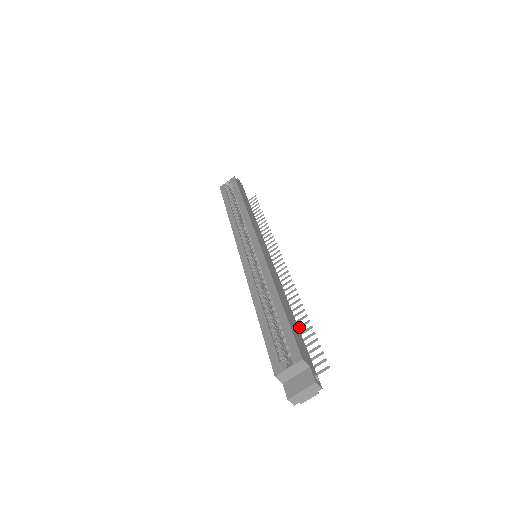
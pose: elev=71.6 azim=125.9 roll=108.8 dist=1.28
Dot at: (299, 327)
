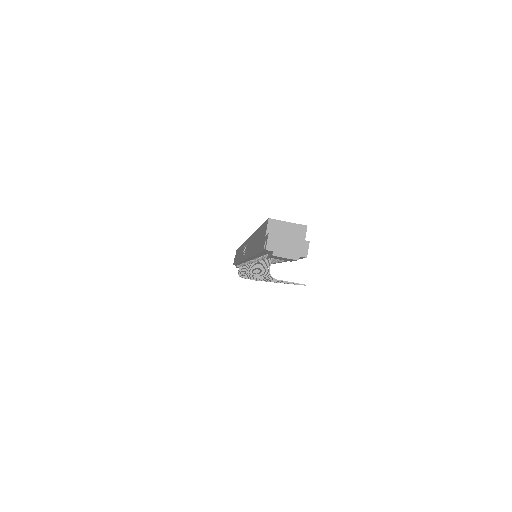
Dot at: occluded
